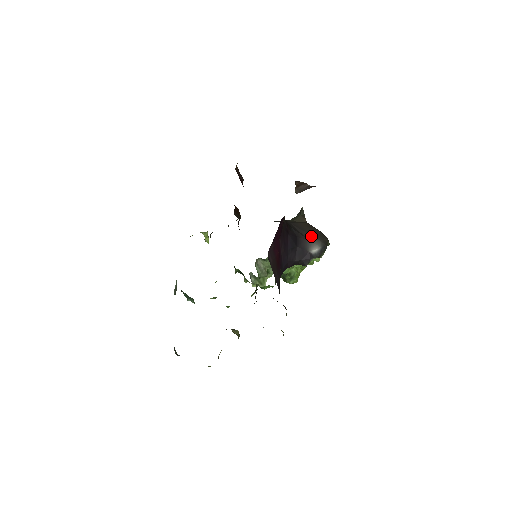
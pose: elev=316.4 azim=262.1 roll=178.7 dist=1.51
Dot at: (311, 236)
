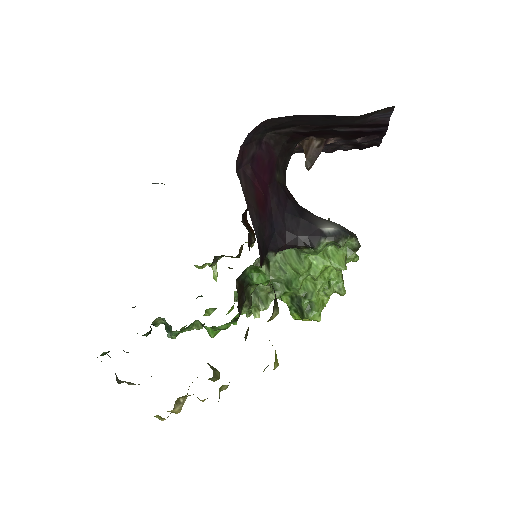
Dot at: (327, 220)
